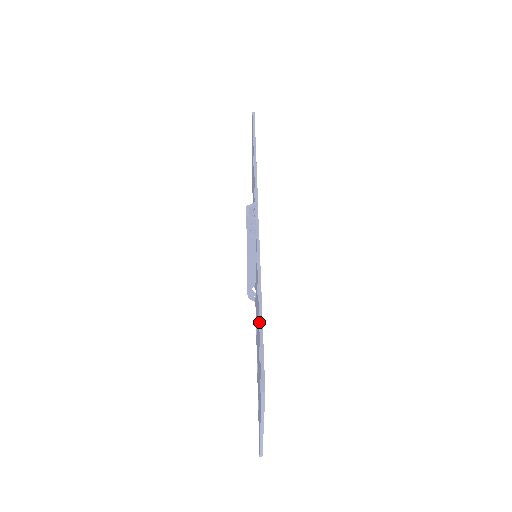
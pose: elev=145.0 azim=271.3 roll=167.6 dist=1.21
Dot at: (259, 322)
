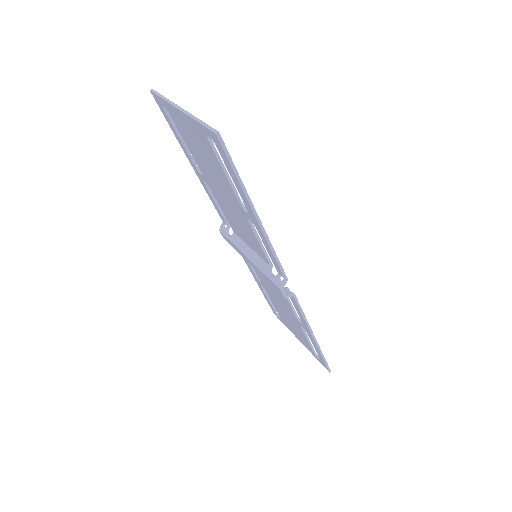
Dot at: (319, 351)
